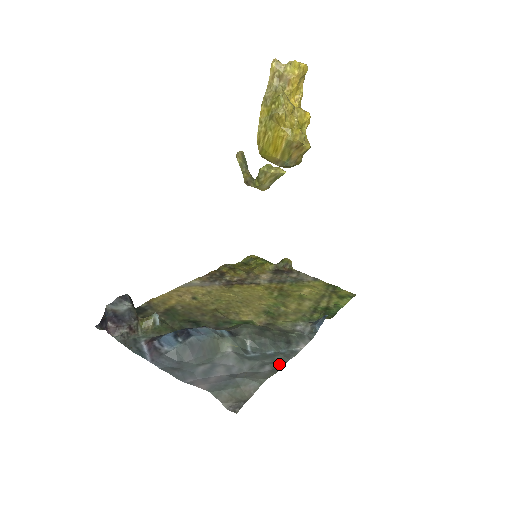
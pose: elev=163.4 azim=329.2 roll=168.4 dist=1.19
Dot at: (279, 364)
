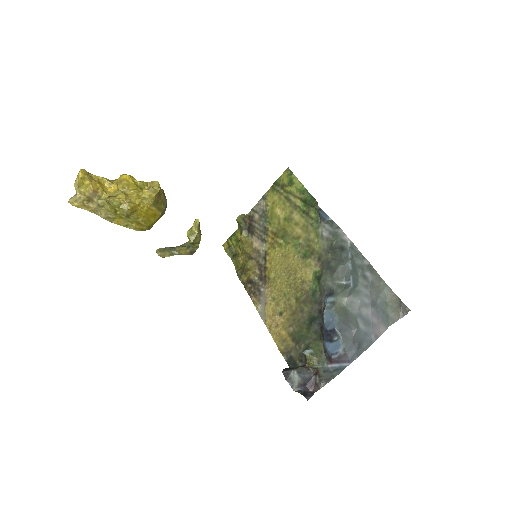
Dot at: (364, 263)
